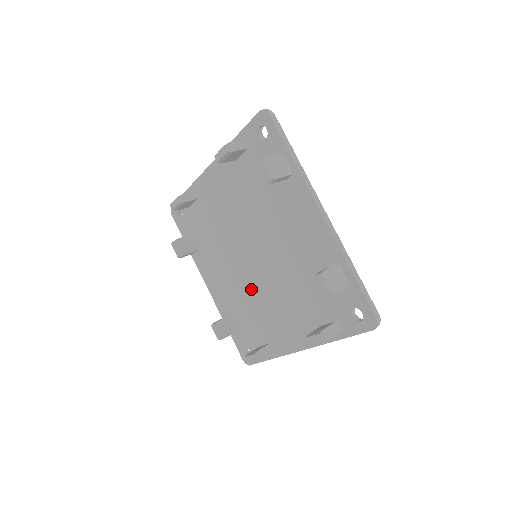
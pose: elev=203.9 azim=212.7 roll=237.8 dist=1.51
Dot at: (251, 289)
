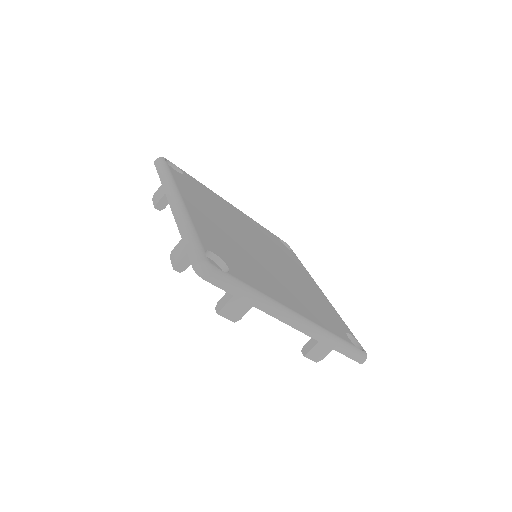
Dot at: occluded
